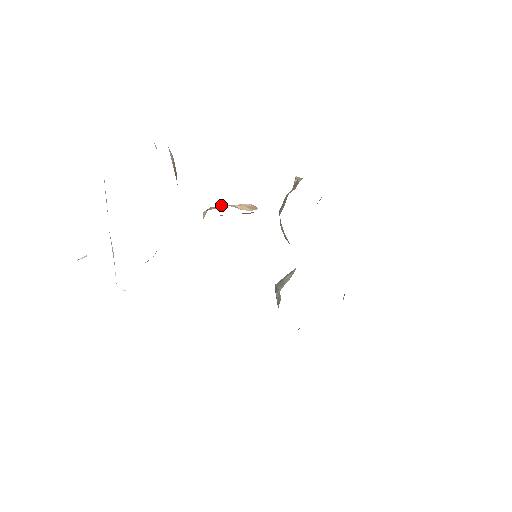
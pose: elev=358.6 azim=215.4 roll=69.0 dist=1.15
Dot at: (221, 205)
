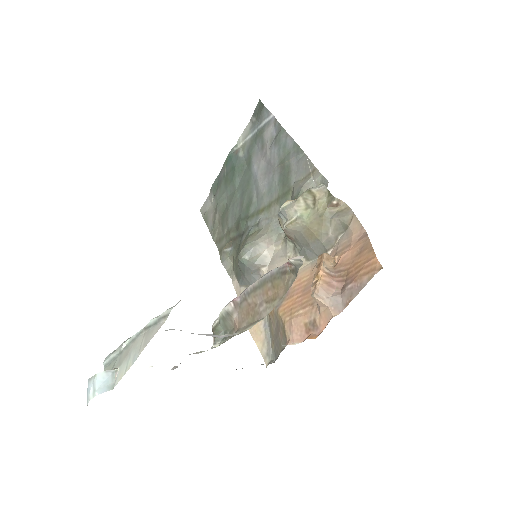
Dot at: (333, 283)
